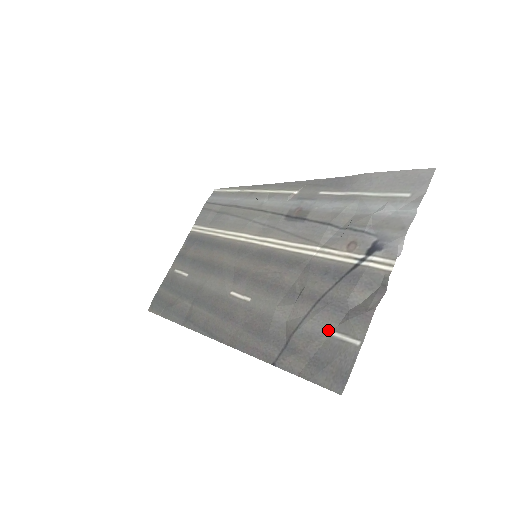
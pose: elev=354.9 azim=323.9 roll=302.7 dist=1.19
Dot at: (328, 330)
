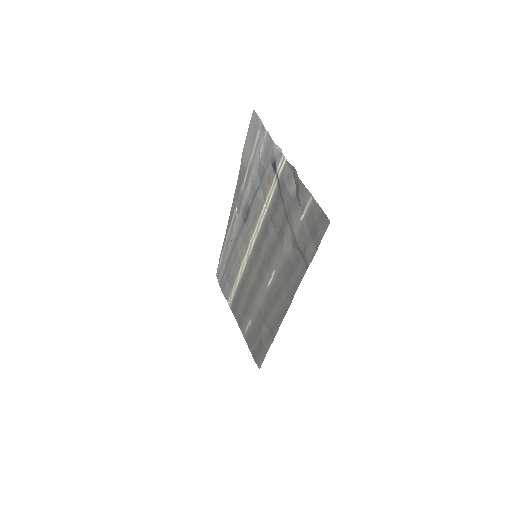
Dot at: (301, 217)
